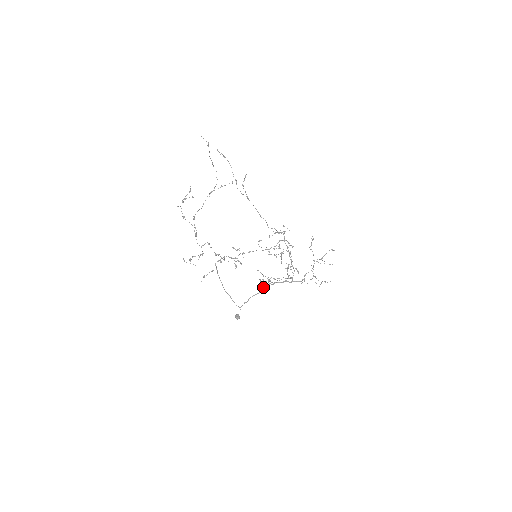
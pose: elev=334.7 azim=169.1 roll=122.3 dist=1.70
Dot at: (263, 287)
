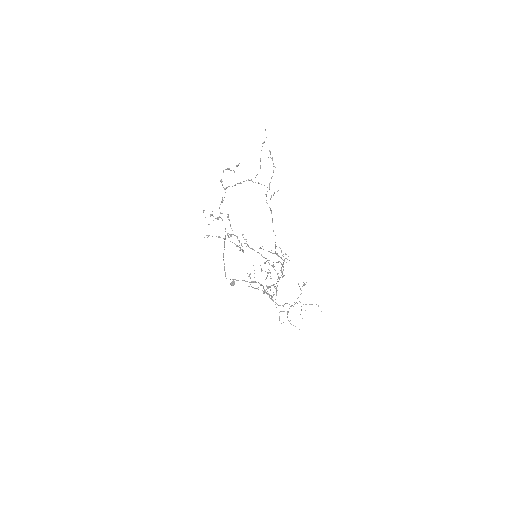
Dot at: occluded
